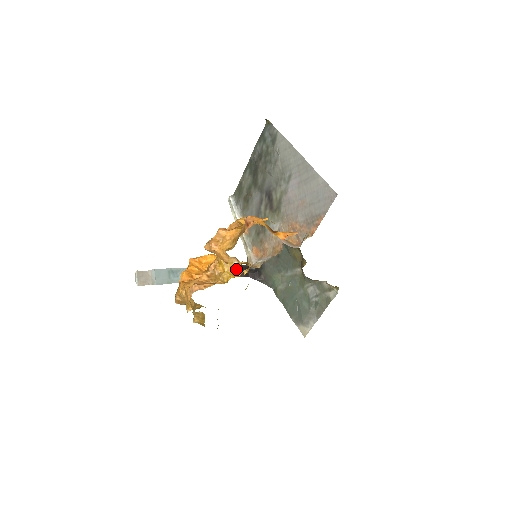
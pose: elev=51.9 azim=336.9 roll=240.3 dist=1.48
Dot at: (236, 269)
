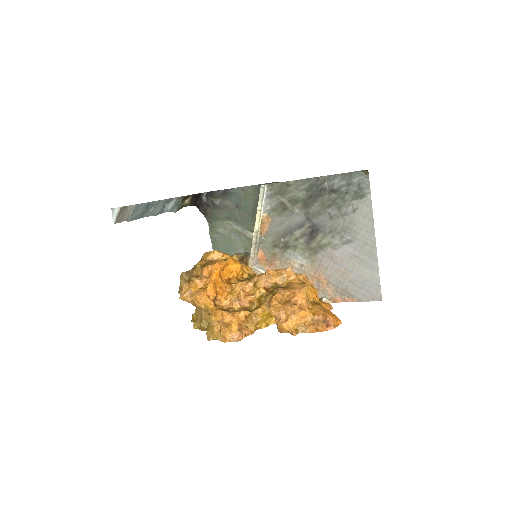
Dot at: (271, 319)
